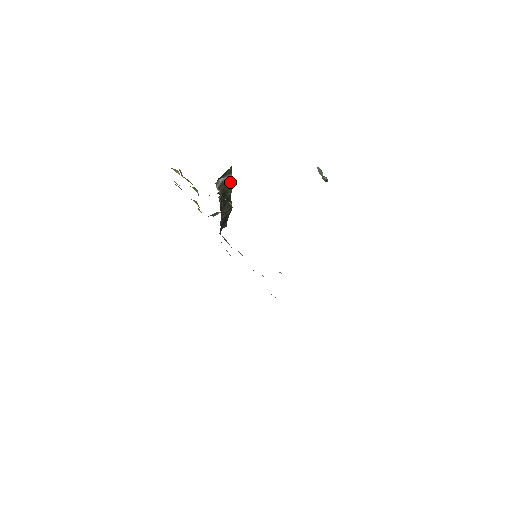
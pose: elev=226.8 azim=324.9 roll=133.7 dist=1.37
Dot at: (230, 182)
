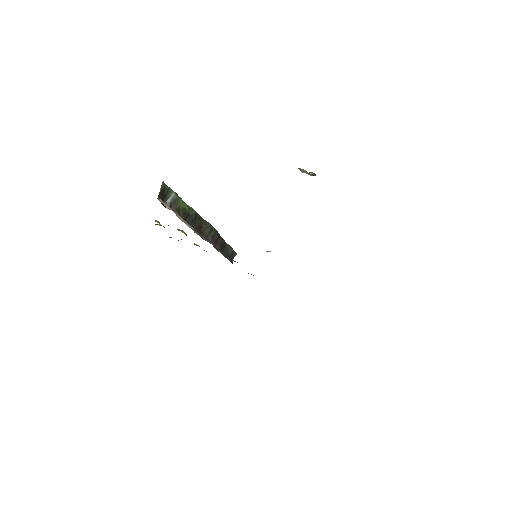
Dot at: (182, 201)
